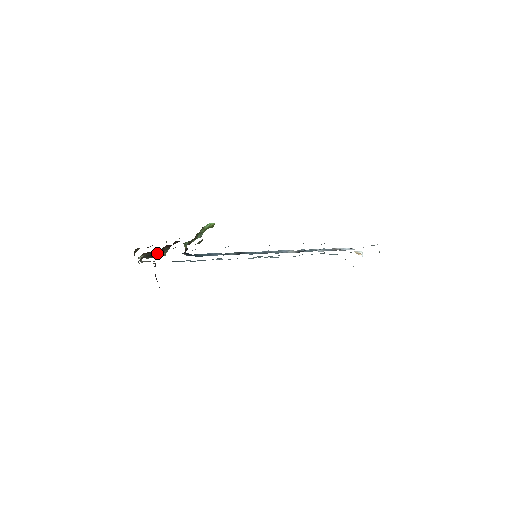
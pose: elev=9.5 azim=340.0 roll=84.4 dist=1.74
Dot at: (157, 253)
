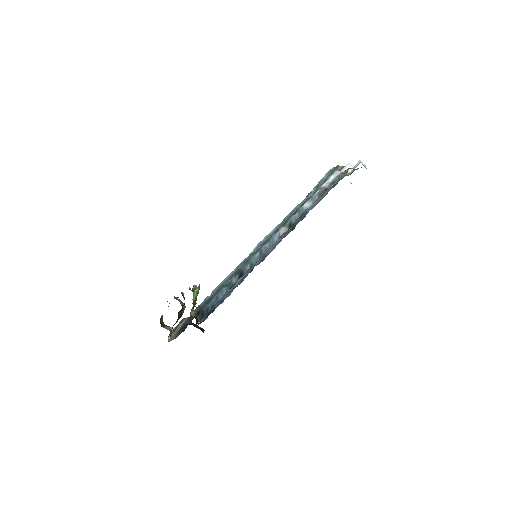
Dot at: occluded
